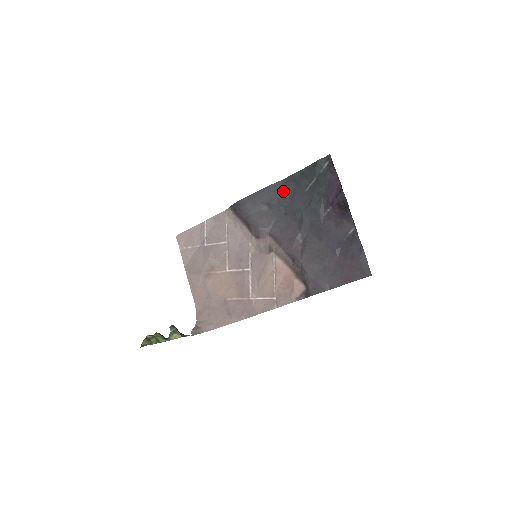
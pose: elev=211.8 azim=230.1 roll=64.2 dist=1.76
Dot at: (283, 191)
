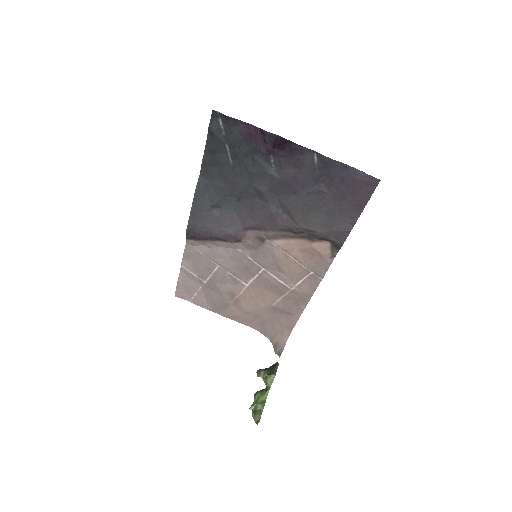
Dot at: (212, 184)
